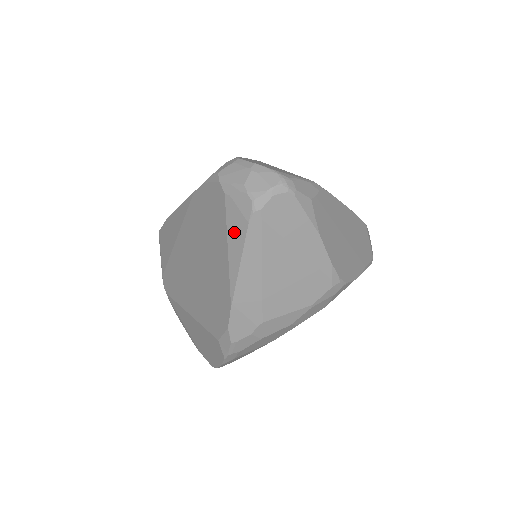
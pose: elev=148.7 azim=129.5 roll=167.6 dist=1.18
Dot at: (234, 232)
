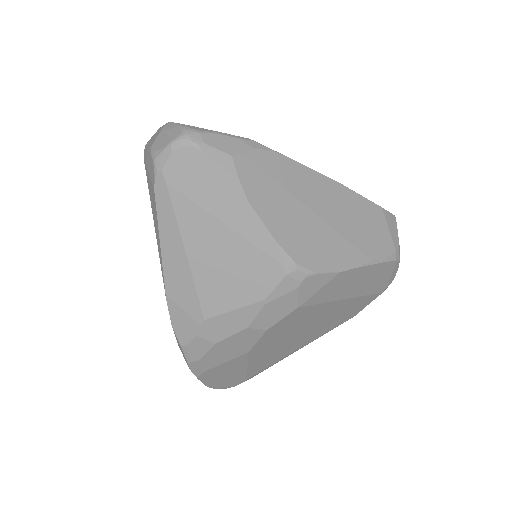
Dot at: (153, 204)
